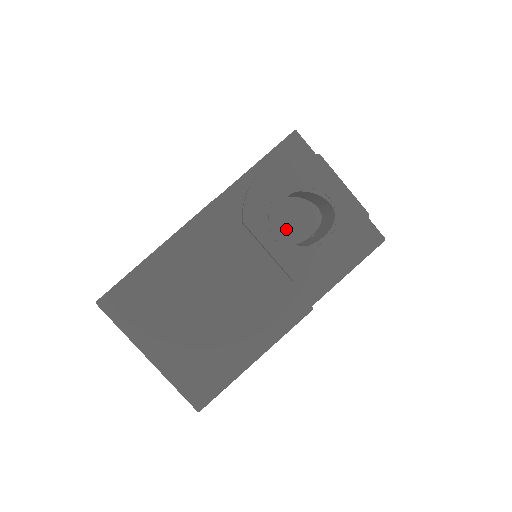
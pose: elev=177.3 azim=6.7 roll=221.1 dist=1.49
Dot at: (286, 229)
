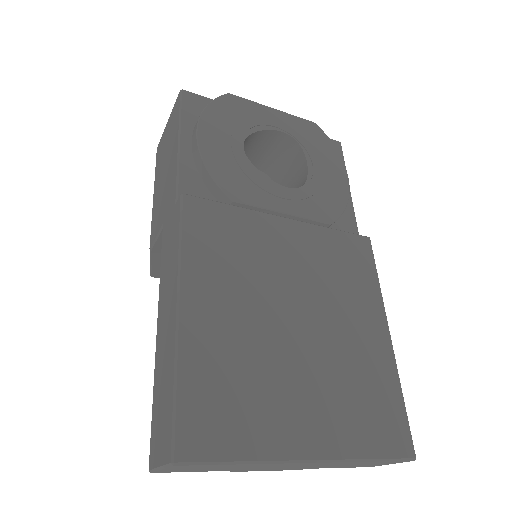
Dot at: occluded
